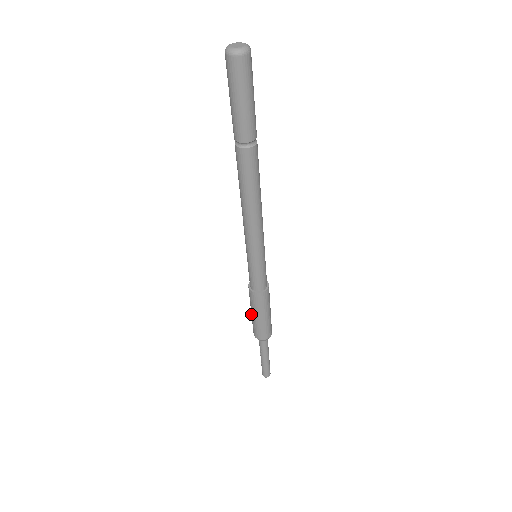
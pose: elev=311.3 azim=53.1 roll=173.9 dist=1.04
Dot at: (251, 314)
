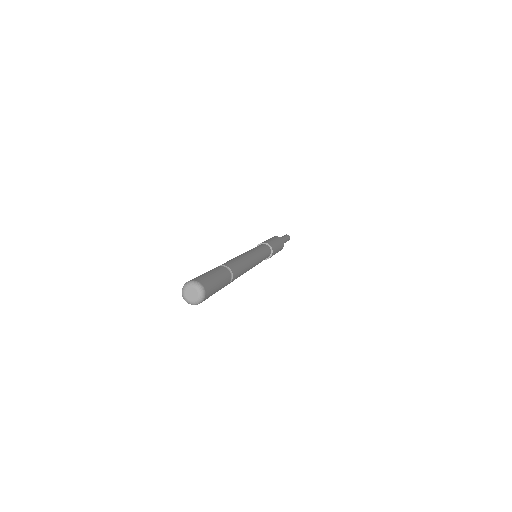
Dot at: occluded
